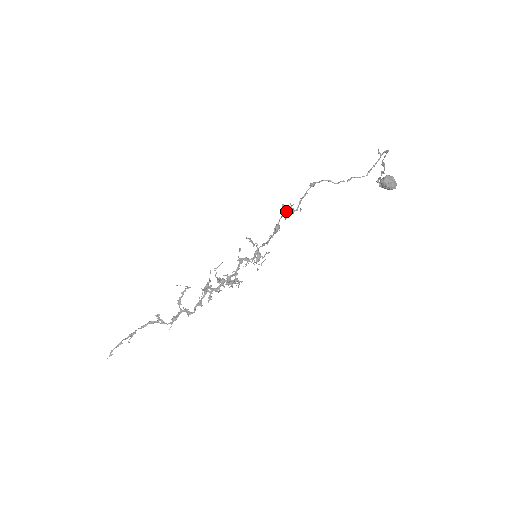
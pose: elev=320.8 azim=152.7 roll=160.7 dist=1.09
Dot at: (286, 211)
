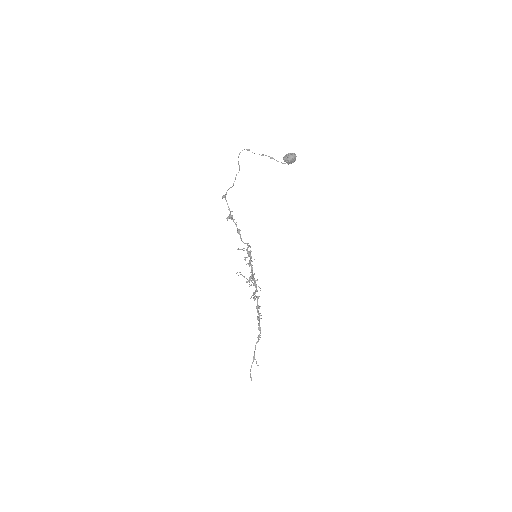
Dot at: occluded
